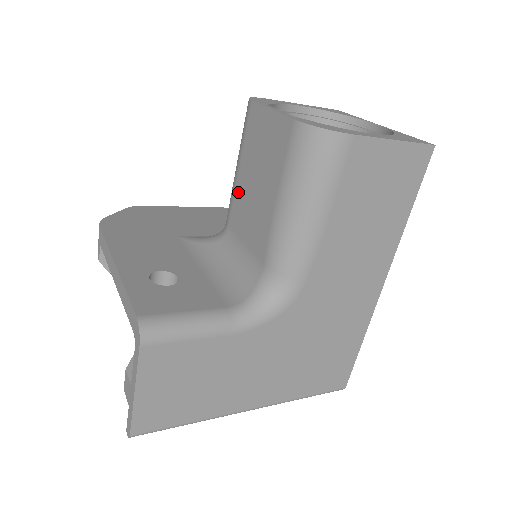
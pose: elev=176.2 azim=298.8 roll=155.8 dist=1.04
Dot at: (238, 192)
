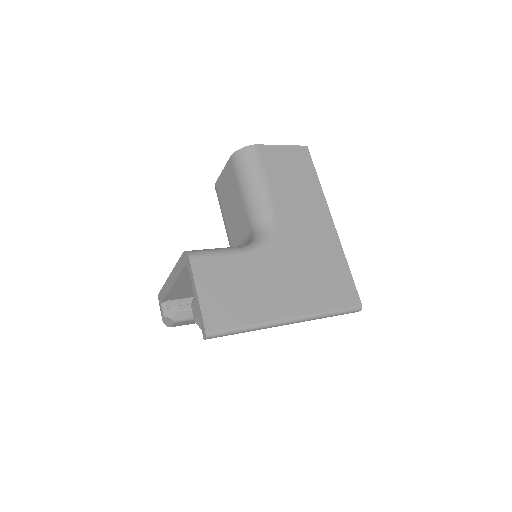
Dot at: (228, 226)
